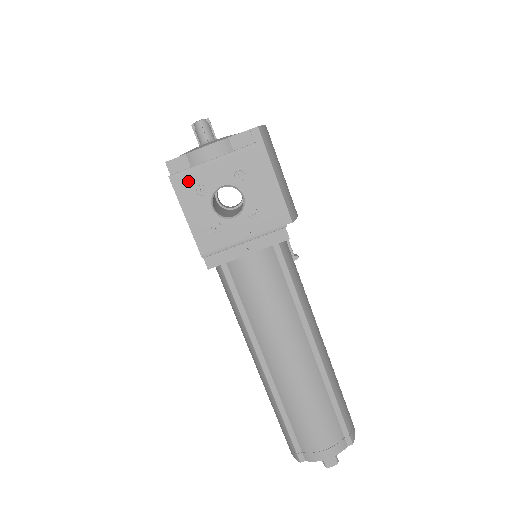
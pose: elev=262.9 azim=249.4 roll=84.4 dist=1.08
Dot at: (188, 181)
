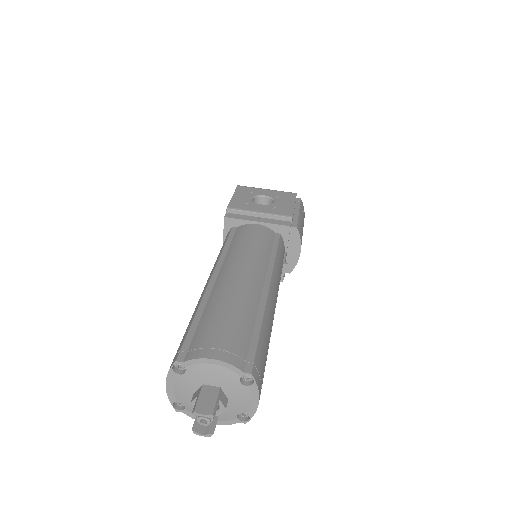
Dot at: (247, 189)
